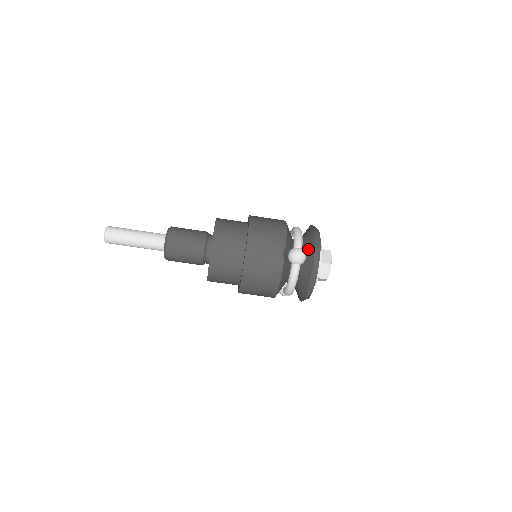
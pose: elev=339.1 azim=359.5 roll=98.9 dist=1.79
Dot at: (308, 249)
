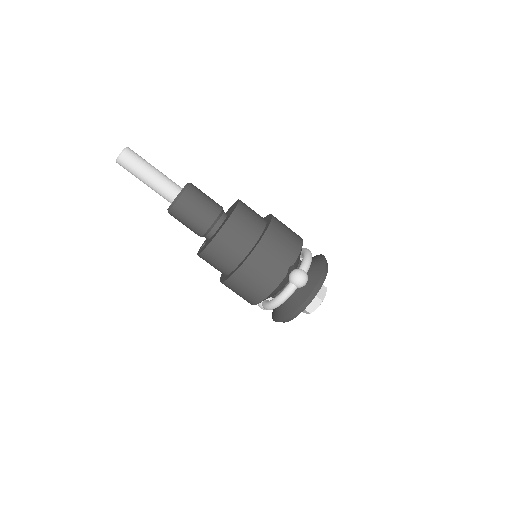
Dot at: (312, 277)
